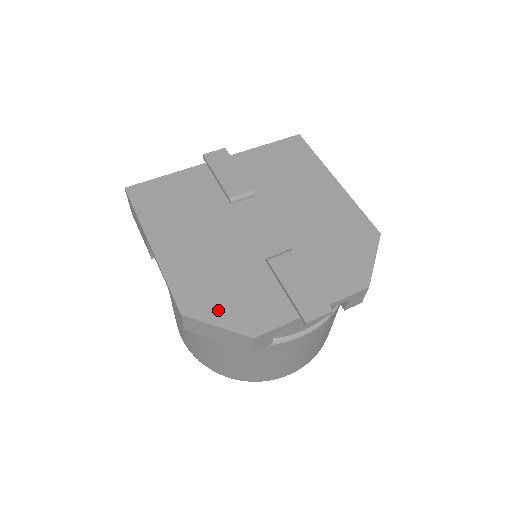
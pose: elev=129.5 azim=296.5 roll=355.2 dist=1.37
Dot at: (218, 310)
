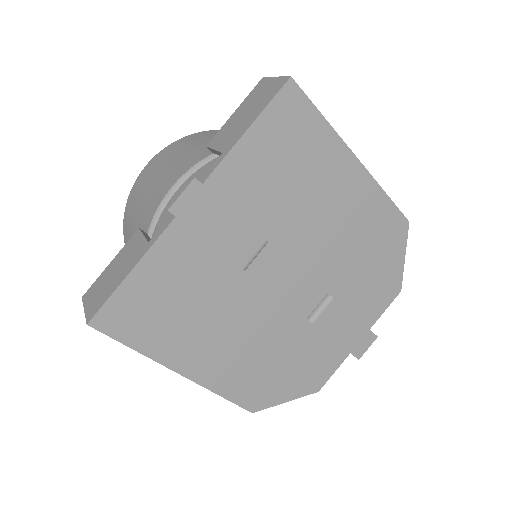
Dot at: (282, 390)
